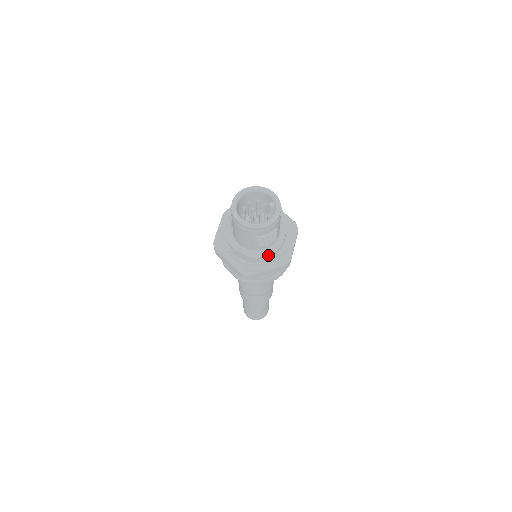
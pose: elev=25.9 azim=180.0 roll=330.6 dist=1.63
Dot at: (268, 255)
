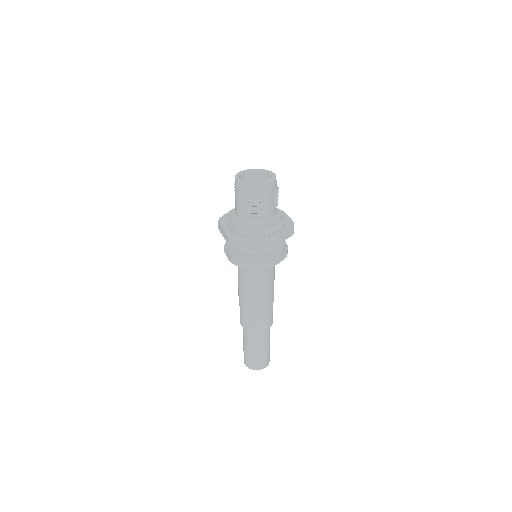
Dot at: (255, 226)
